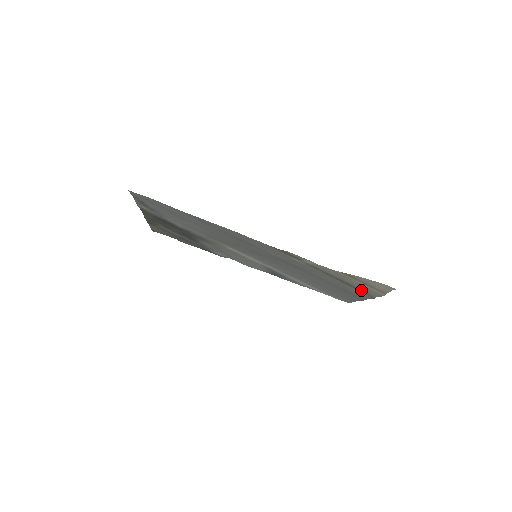
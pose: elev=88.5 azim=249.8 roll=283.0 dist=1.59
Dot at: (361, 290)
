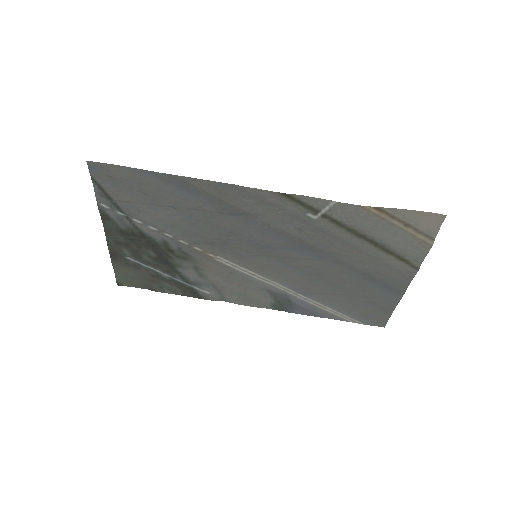
Dot at: (400, 255)
